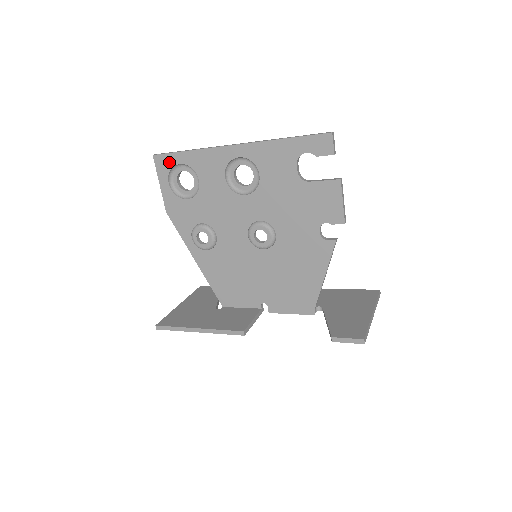
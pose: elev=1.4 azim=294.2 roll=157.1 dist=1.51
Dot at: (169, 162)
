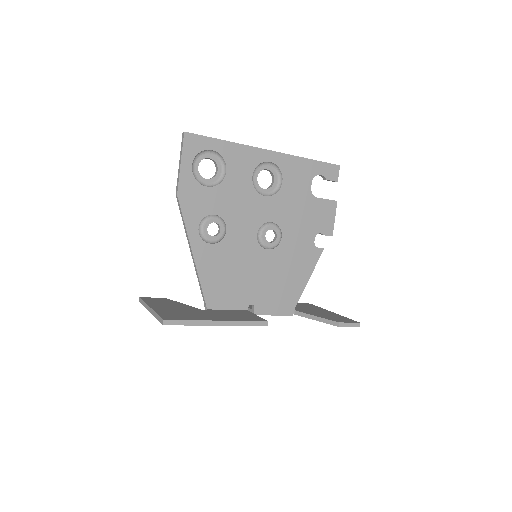
Dot at: (201, 144)
